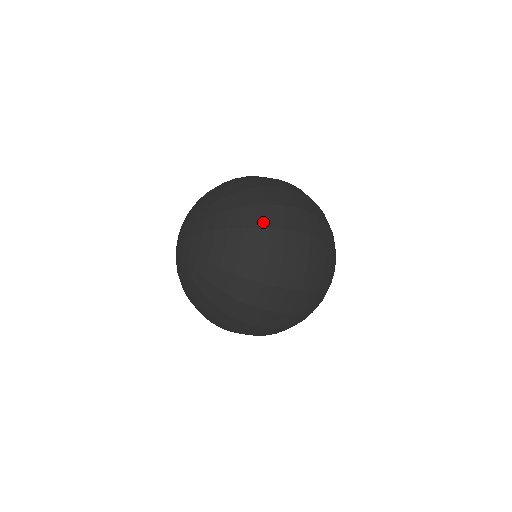
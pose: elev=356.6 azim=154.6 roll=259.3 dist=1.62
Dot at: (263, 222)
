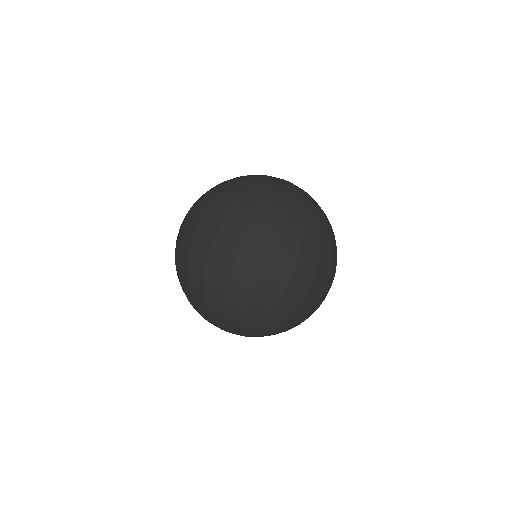
Dot at: (306, 313)
